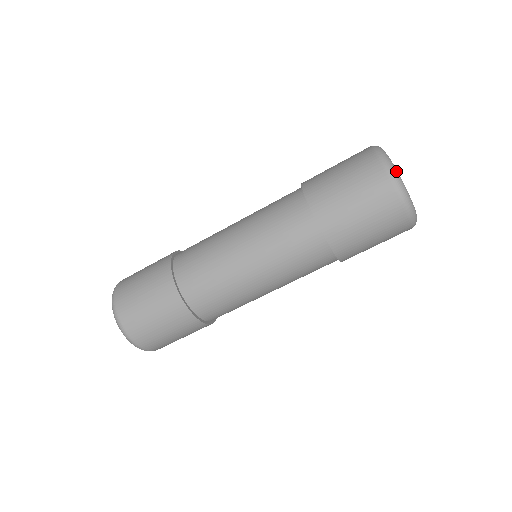
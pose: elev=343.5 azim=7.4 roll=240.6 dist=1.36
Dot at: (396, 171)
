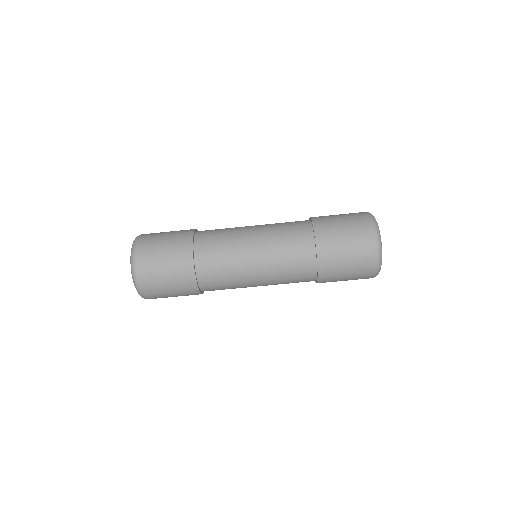
Dot at: occluded
